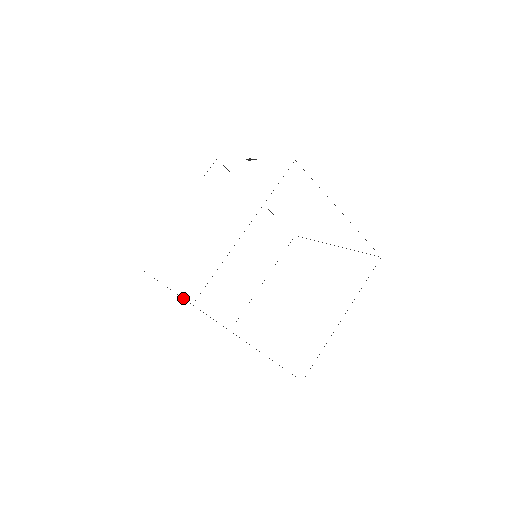
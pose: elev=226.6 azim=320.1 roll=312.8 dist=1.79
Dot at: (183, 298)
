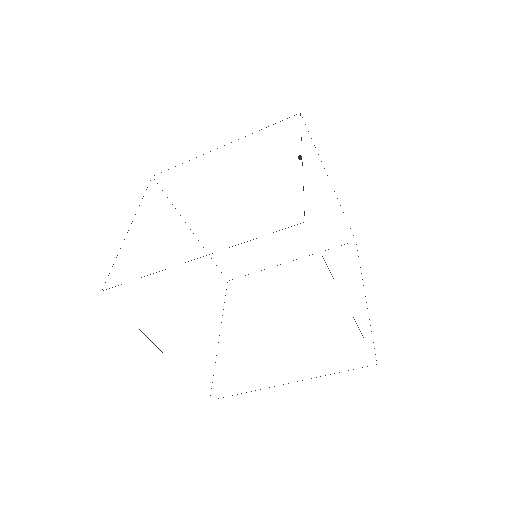
Dot at: occluded
